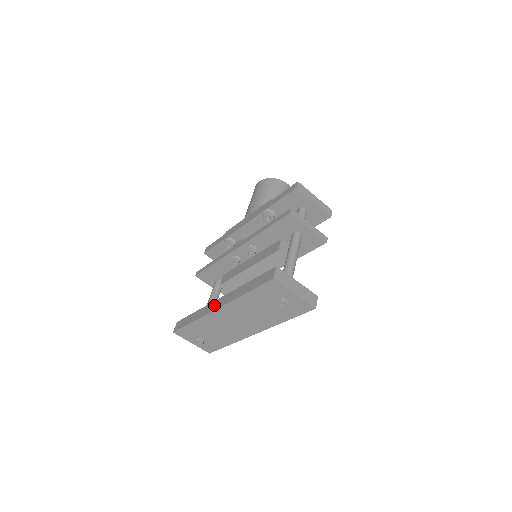
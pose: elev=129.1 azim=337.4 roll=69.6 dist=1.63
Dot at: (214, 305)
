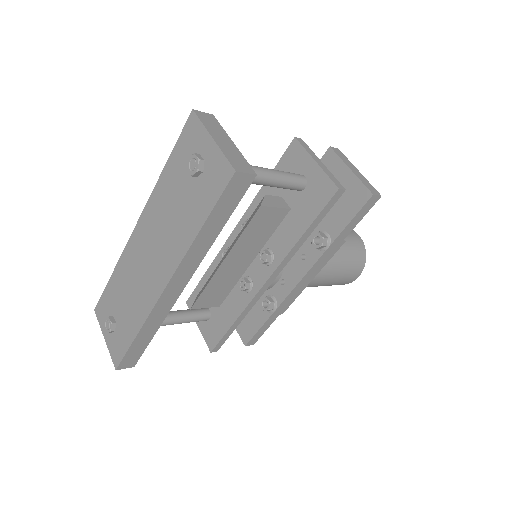
Dot at: occluded
